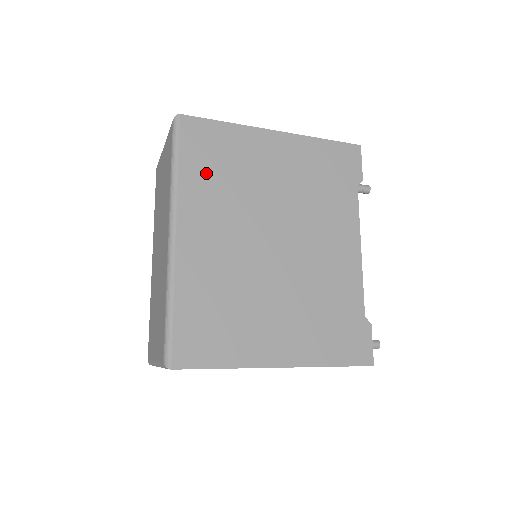
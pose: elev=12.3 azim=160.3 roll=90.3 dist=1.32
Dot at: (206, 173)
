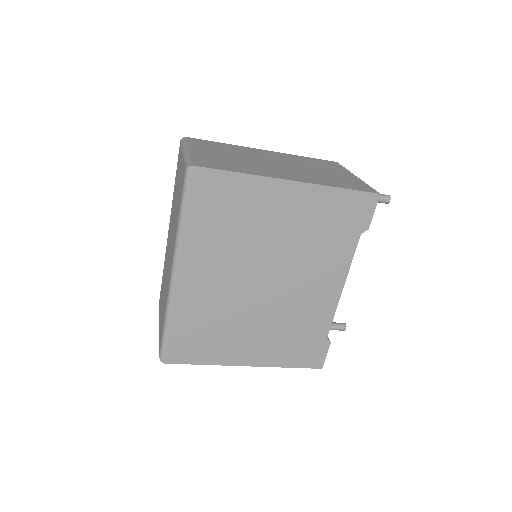
Dot at: (211, 224)
